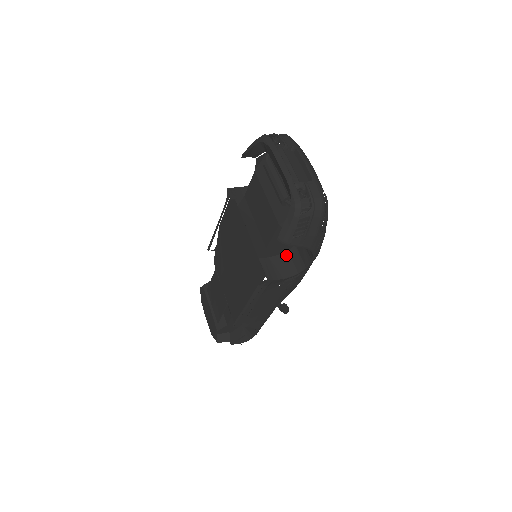
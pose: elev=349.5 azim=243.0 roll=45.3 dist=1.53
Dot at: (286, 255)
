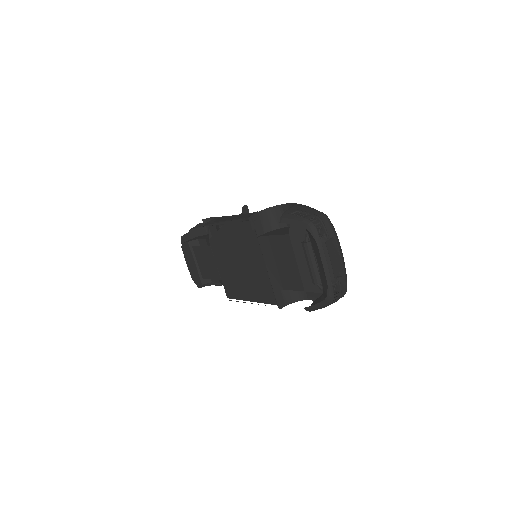
Dot at: occluded
